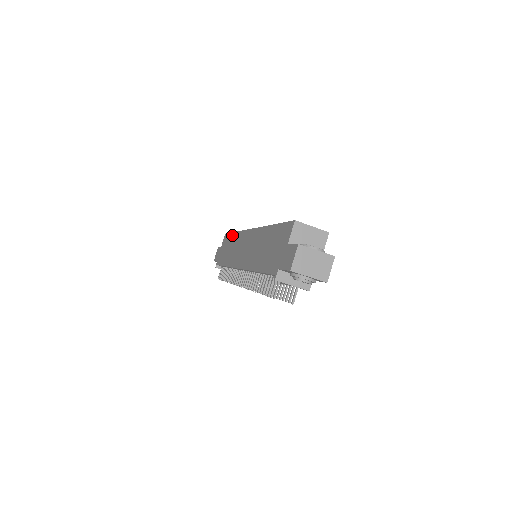
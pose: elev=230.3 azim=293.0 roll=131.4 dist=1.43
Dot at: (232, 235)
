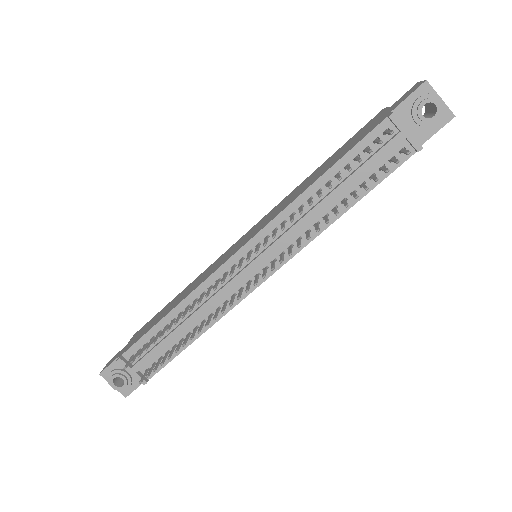
Dot at: (173, 299)
